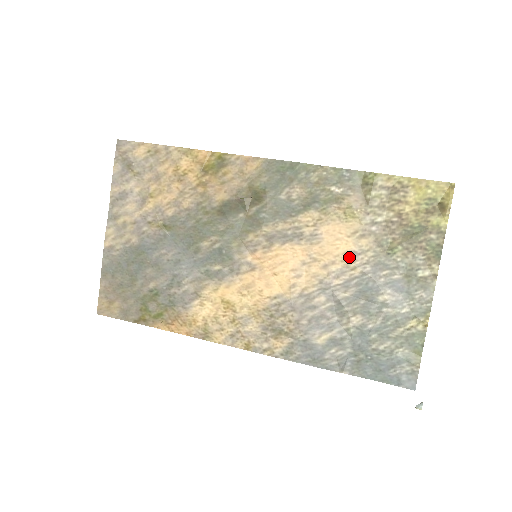
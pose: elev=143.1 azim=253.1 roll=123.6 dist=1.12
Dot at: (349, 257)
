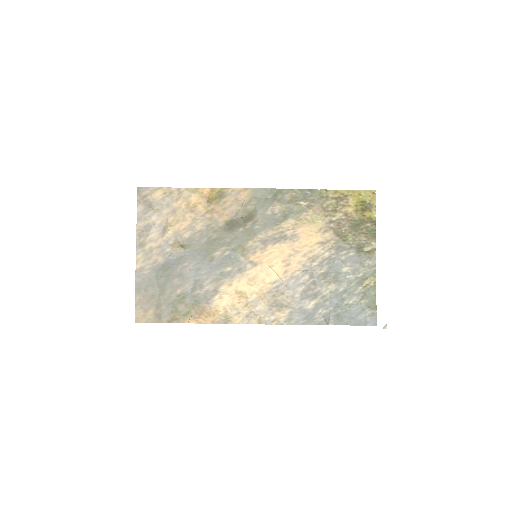
Dot at: (319, 246)
